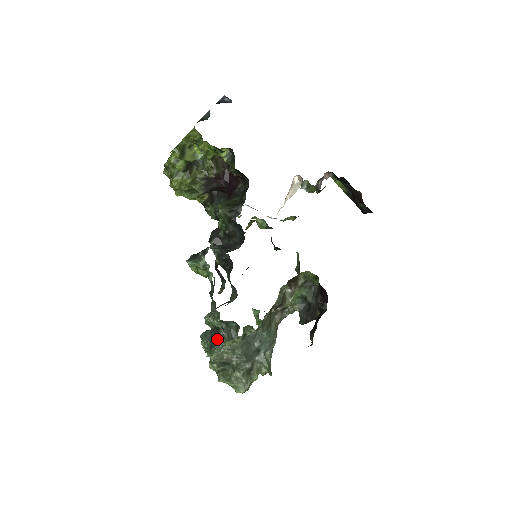
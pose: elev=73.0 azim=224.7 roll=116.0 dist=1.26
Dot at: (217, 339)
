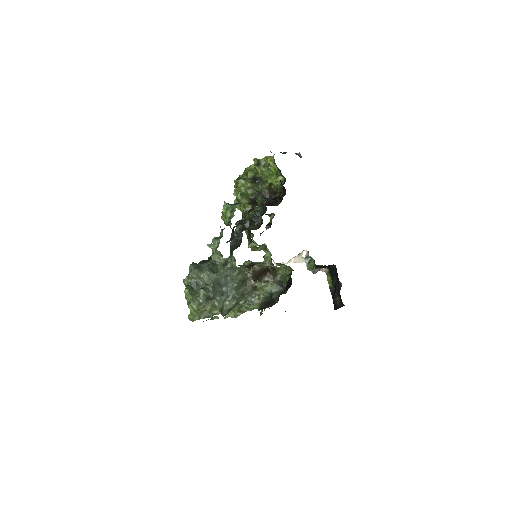
Dot at: (203, 265)
